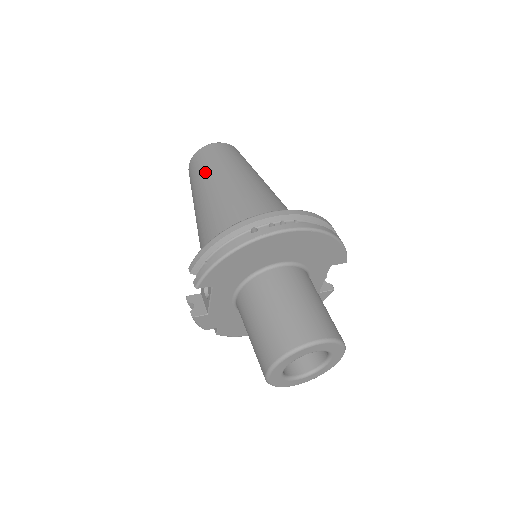
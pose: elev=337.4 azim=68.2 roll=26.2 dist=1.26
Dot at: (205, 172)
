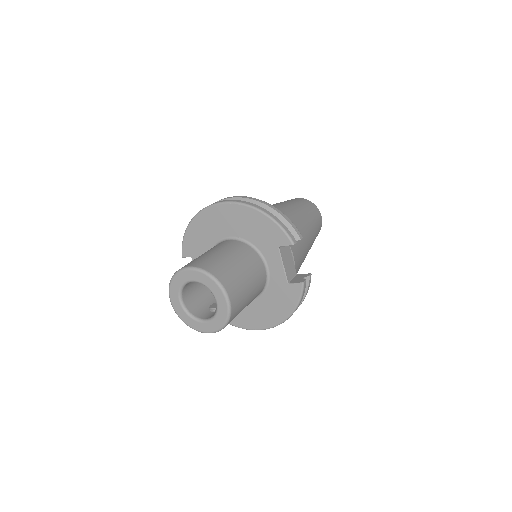
Dot at: occluded
